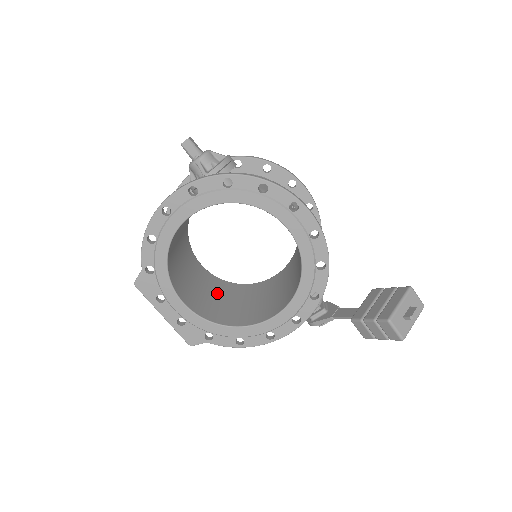
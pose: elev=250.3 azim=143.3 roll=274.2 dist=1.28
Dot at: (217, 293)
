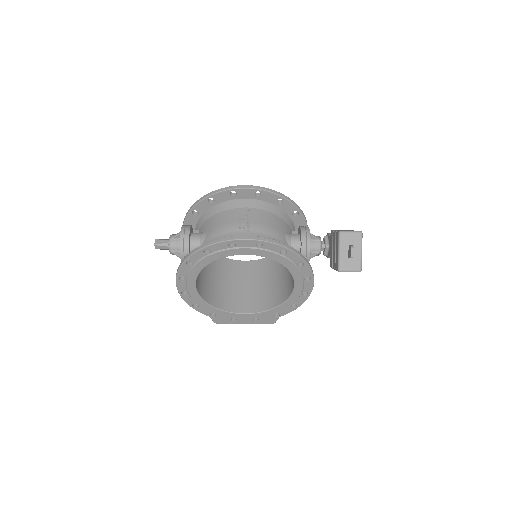
Dot at: (265, 277)
